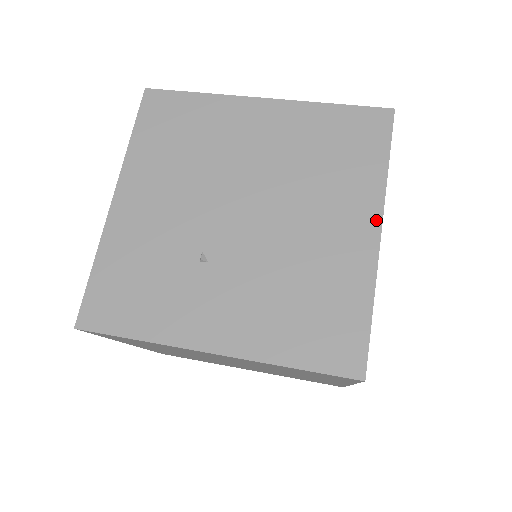
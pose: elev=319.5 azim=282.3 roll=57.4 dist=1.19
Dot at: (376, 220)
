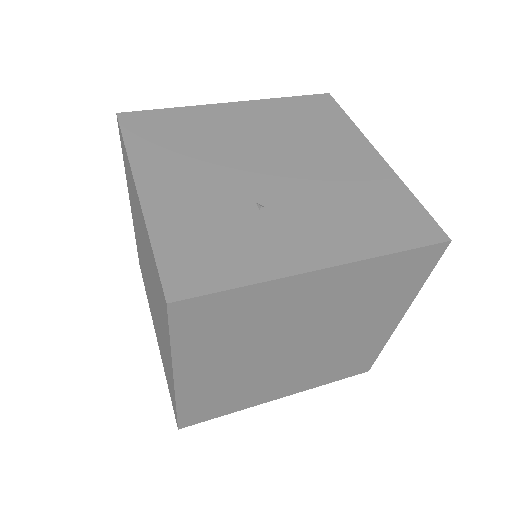
Dot at: (371, 149)
